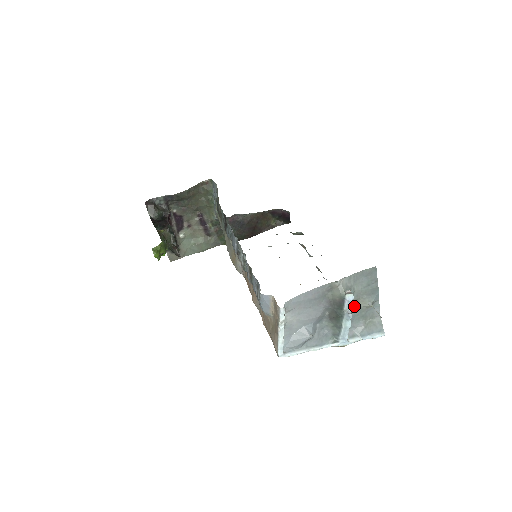
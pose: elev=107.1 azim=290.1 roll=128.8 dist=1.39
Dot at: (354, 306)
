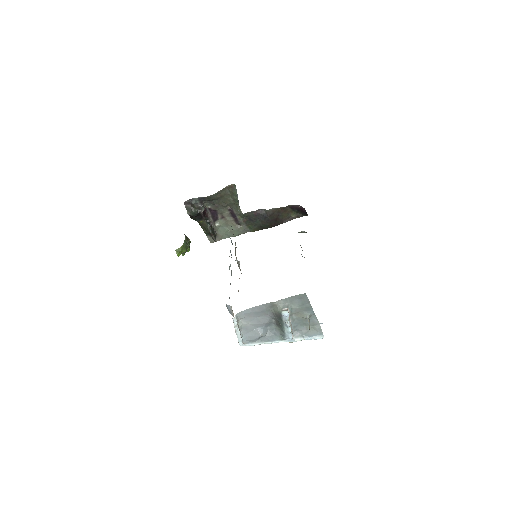
Dot at: (296, 317)
